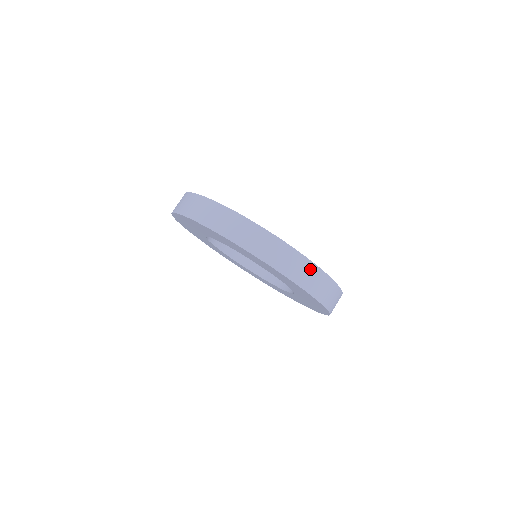
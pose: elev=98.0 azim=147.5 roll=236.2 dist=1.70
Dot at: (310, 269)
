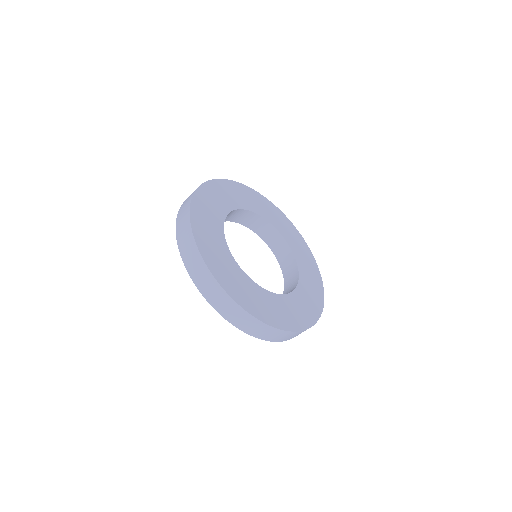
Dot at: (266, 329)
